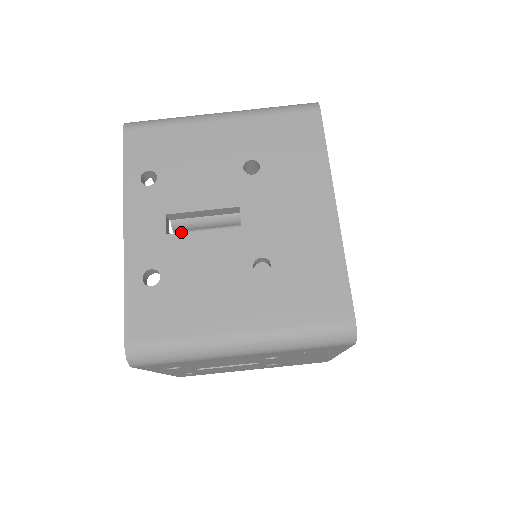
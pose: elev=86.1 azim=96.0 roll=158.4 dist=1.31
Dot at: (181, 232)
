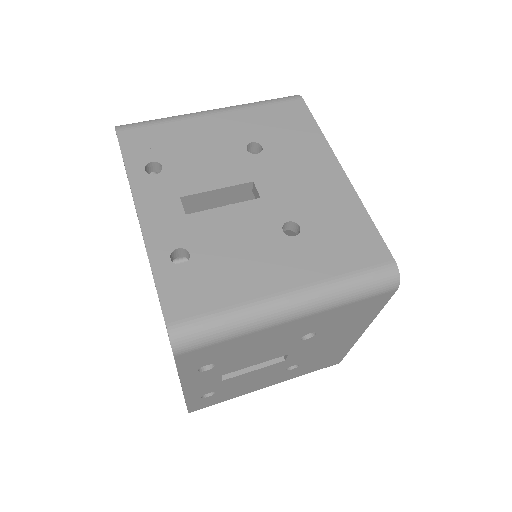
Dot at: occluded
